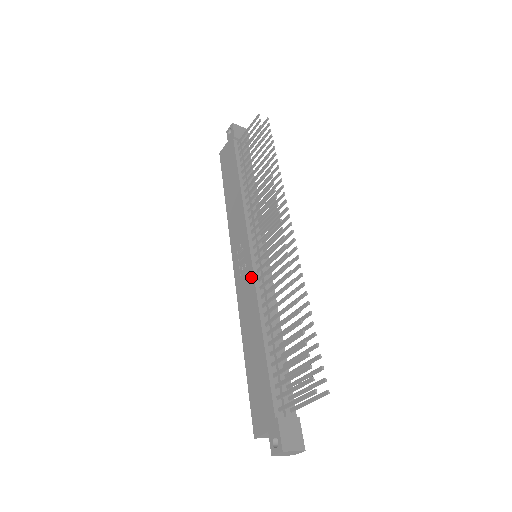
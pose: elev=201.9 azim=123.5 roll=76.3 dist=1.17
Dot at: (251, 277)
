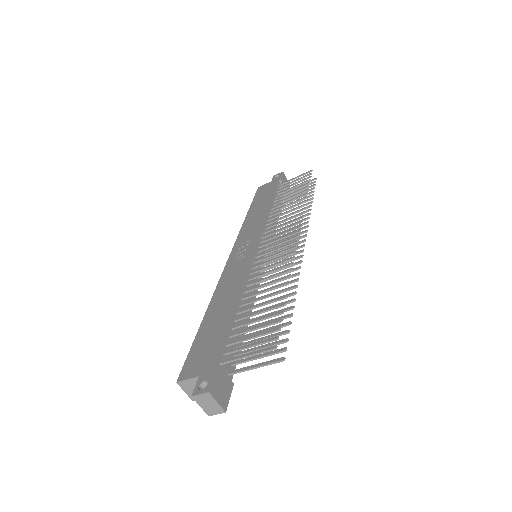
Dot at: (247, 262)
